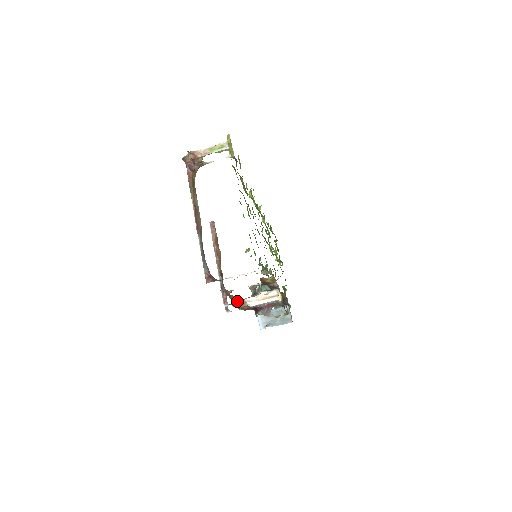
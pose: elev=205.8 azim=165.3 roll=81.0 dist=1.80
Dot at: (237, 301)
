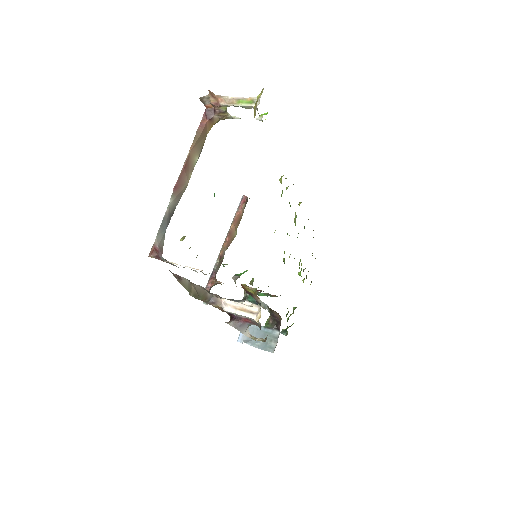
Dot at: (206, 296)
